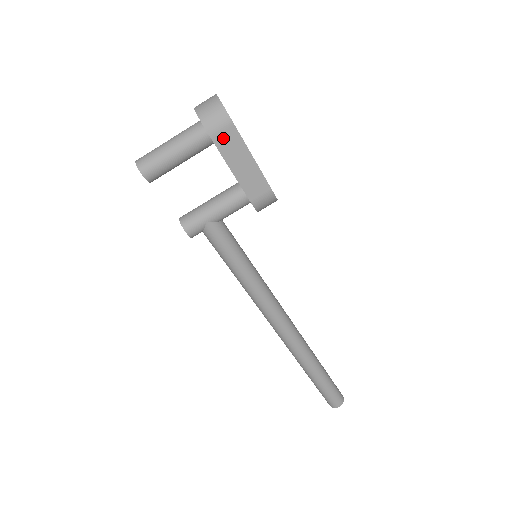
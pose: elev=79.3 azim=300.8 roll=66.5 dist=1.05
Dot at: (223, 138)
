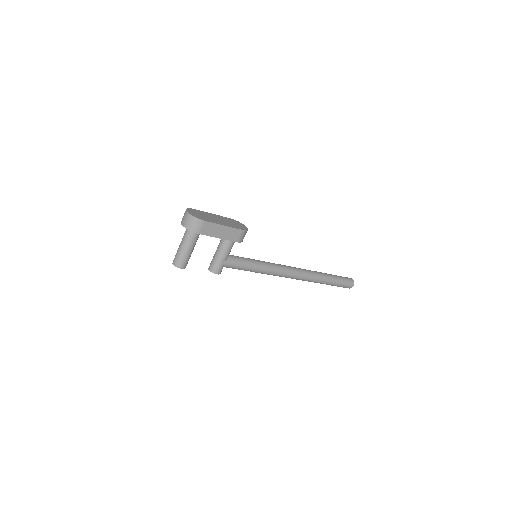
Dot at: (205, 230)
